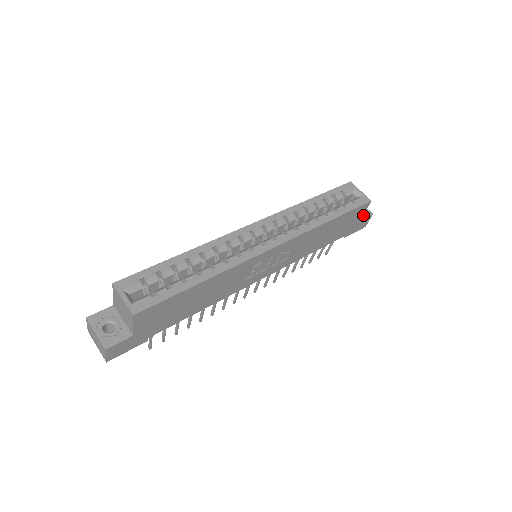
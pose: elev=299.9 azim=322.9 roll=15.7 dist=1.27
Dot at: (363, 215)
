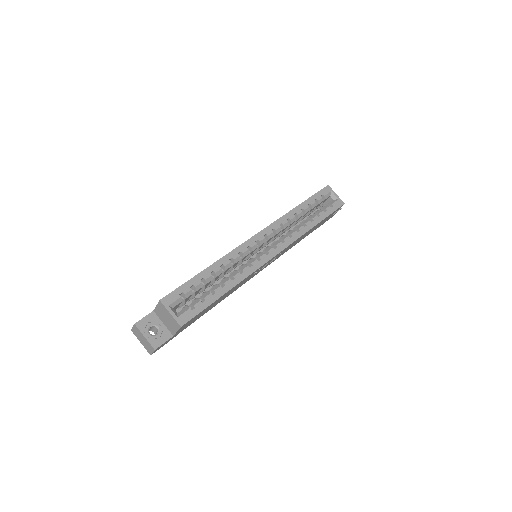
Dot at: occluded
